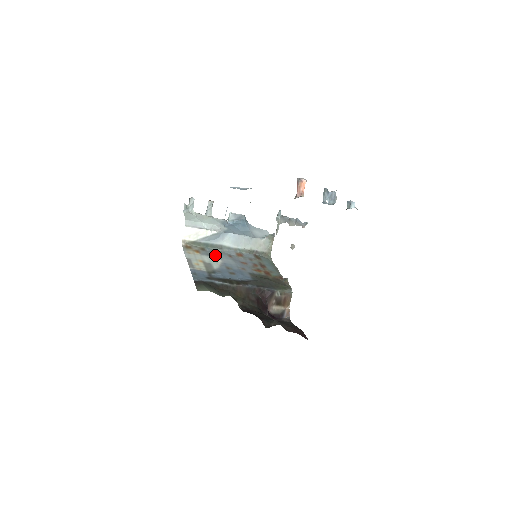
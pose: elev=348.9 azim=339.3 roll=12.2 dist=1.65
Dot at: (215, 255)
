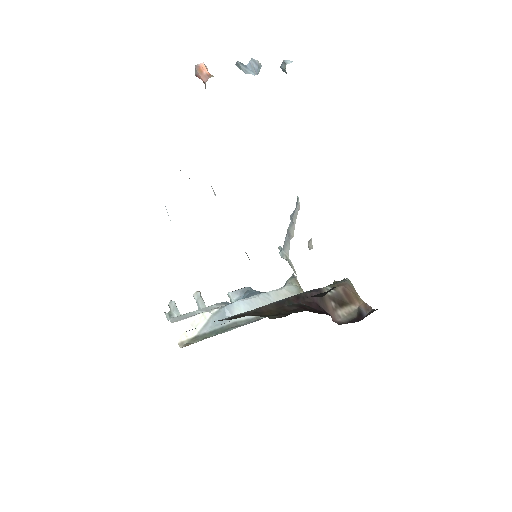
Dot at: occluded
